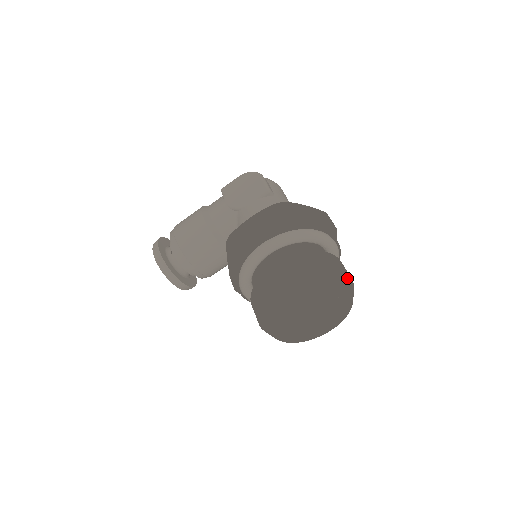
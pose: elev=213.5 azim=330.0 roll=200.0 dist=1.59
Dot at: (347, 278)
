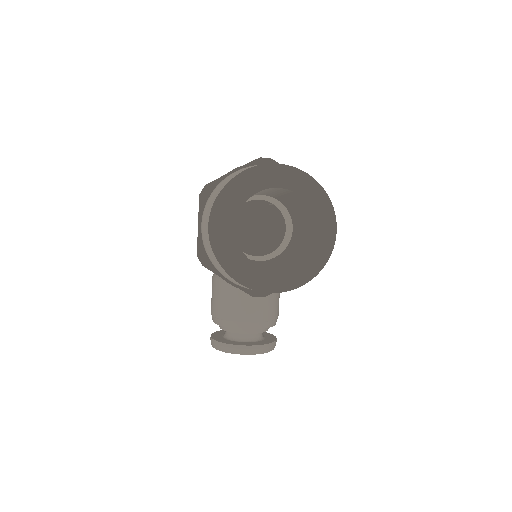
Dot at: (269, 166)
